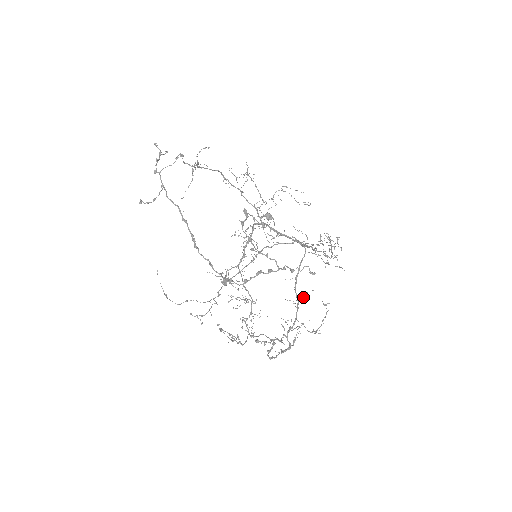
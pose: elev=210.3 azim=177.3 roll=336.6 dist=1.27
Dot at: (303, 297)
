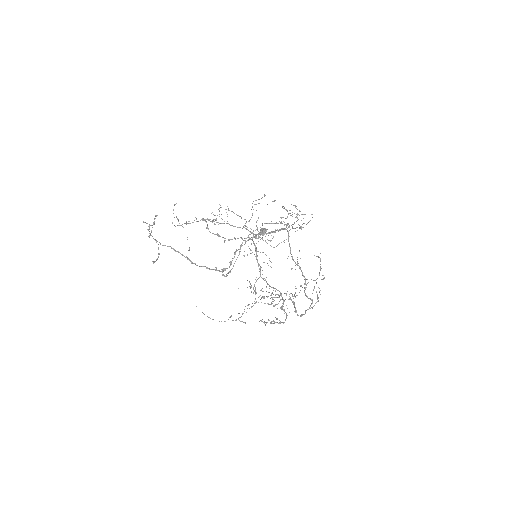
Dot at: occluded
